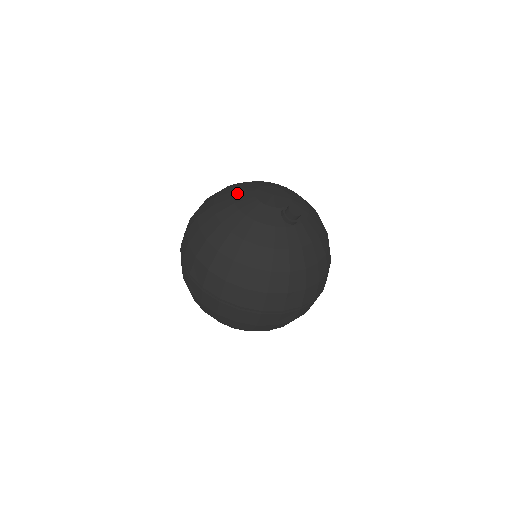
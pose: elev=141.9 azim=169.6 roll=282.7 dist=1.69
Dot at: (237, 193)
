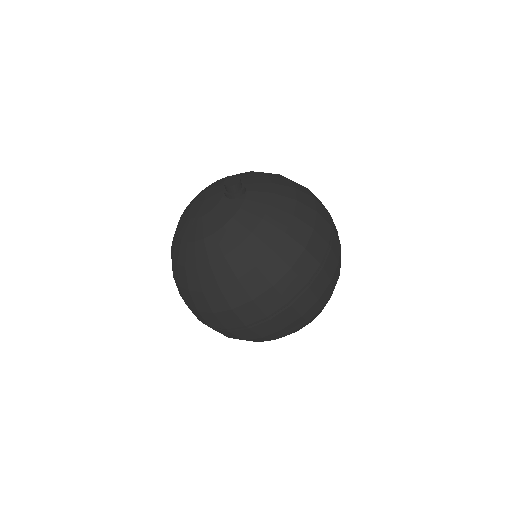
Dot at: (185, 237)
